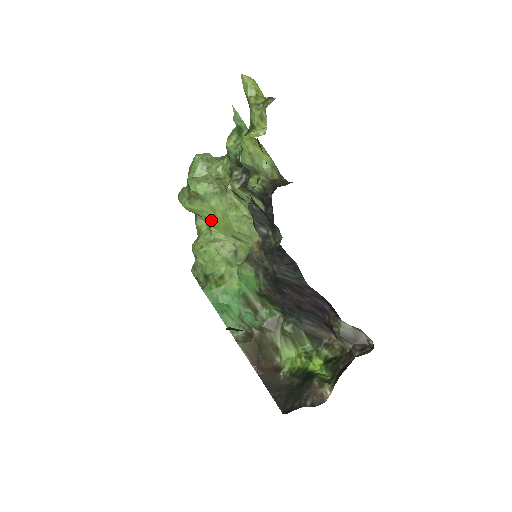
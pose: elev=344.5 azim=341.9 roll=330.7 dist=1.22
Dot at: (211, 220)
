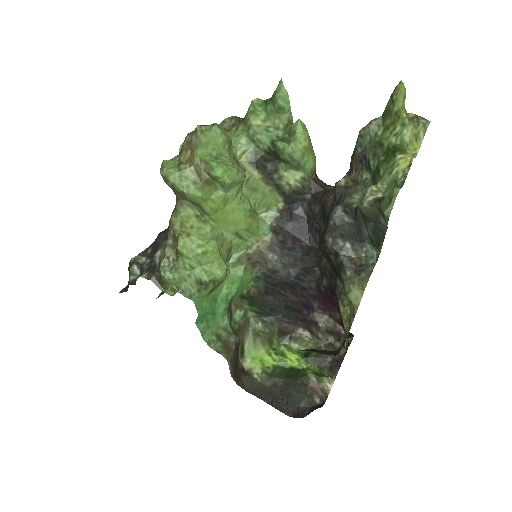
Dot at: (215, 212)
